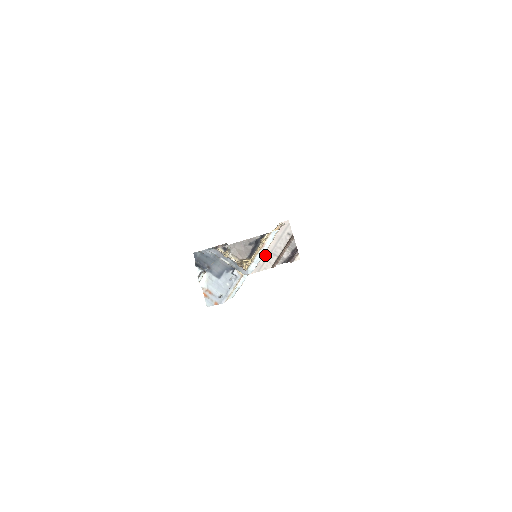
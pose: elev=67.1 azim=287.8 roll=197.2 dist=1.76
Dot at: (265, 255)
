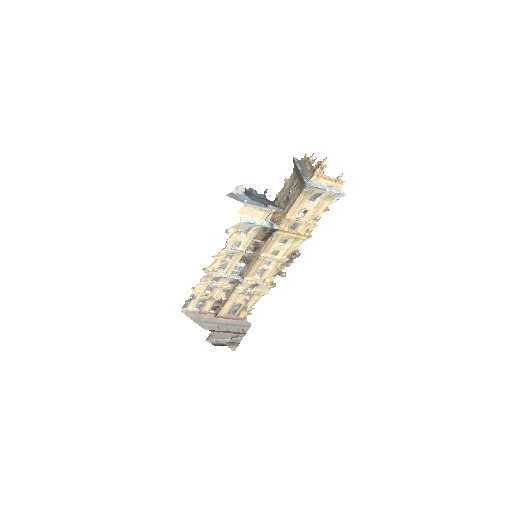
Dot at: (212, 320)
